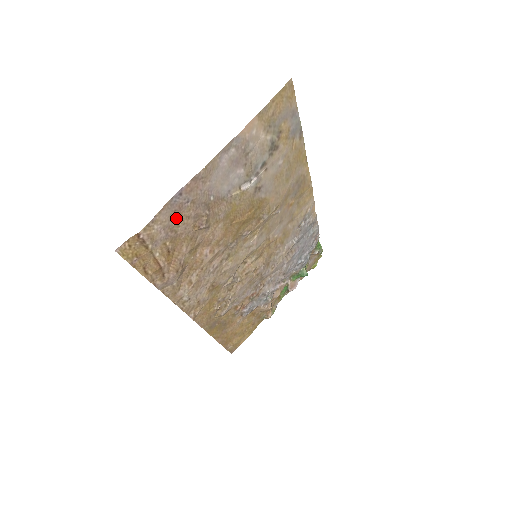
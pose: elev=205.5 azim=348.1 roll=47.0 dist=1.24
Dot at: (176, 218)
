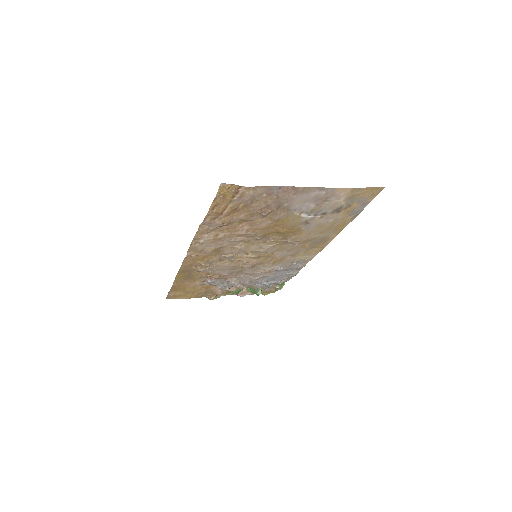
Dot at: (262, 197)
